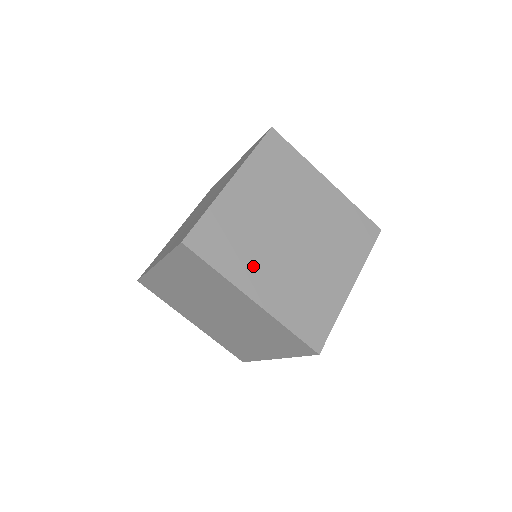
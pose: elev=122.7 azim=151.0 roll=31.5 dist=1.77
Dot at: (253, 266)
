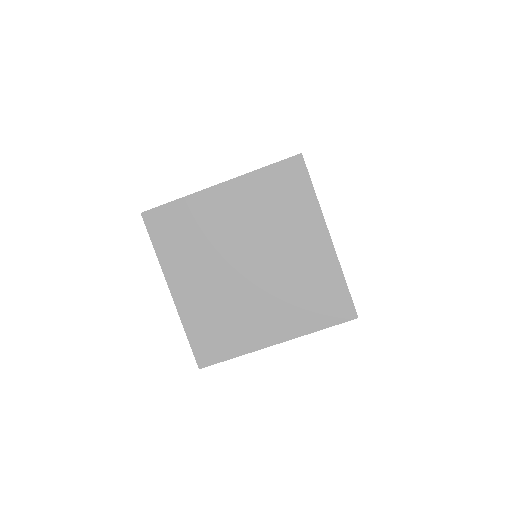
Dot at: occluded
